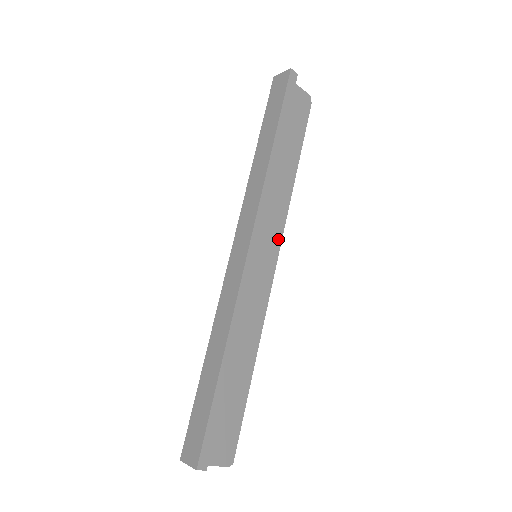
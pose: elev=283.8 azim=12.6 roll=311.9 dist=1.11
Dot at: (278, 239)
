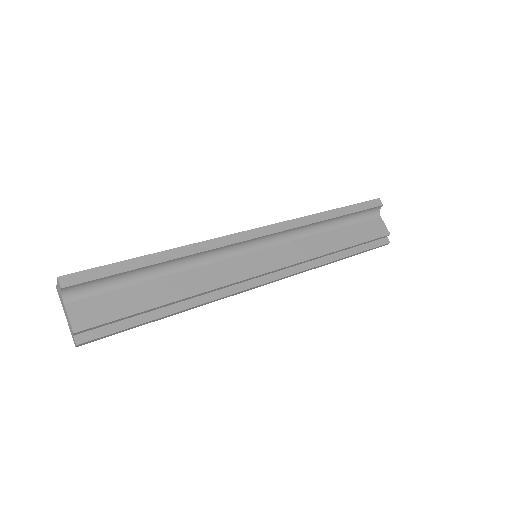
Dot at: (284, 265)
